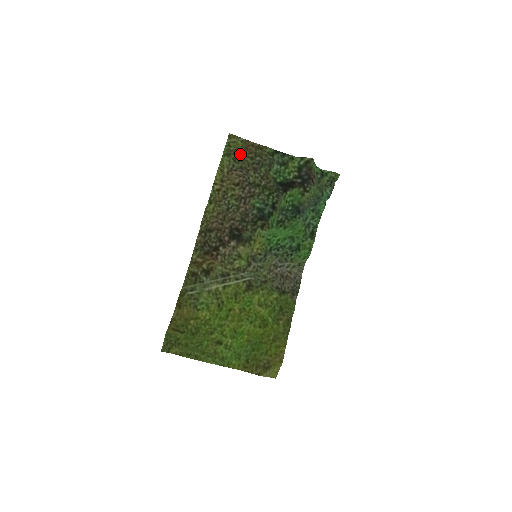
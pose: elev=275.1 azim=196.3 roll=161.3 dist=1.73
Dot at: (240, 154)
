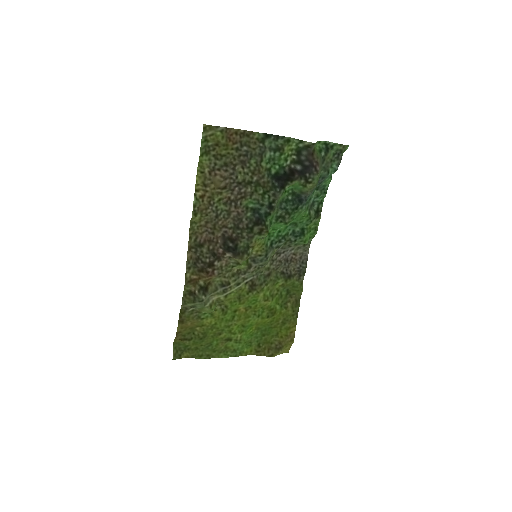
Dot at: (221, 147)
